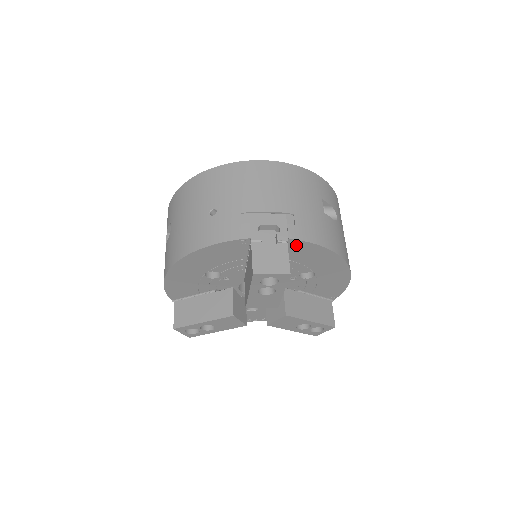
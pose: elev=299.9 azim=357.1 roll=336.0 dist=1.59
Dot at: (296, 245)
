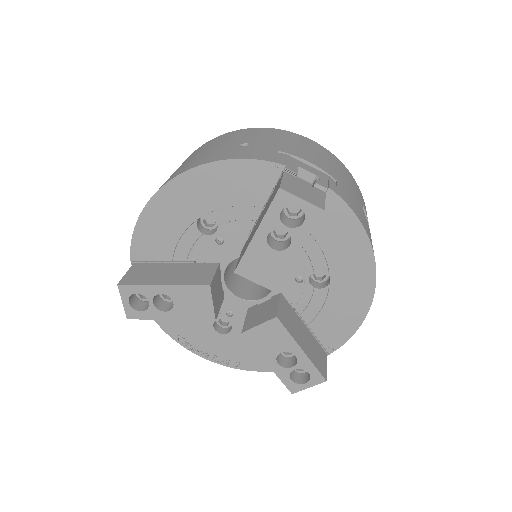
Dot at: (332, 206)
